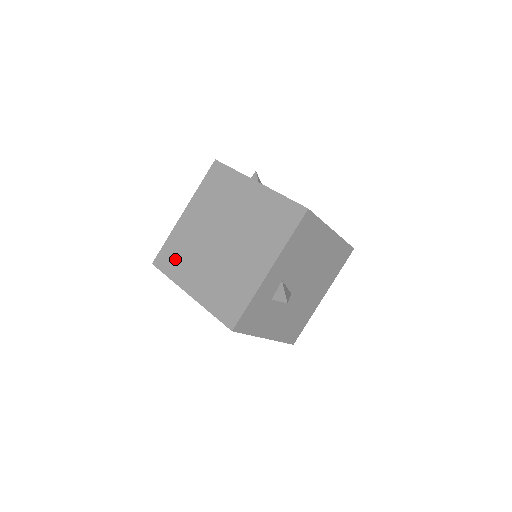
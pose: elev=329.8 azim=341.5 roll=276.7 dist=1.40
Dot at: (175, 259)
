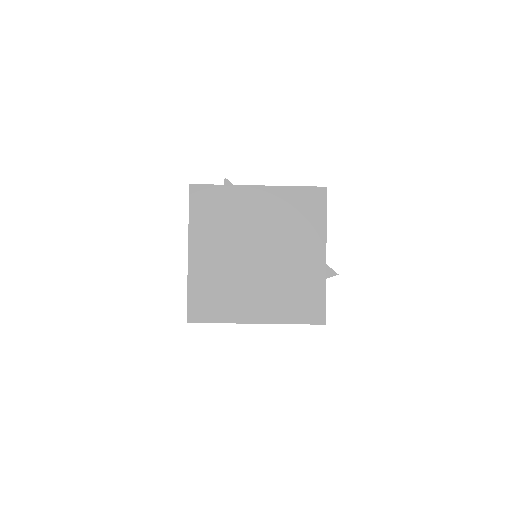
Dot at: (214, 302)
